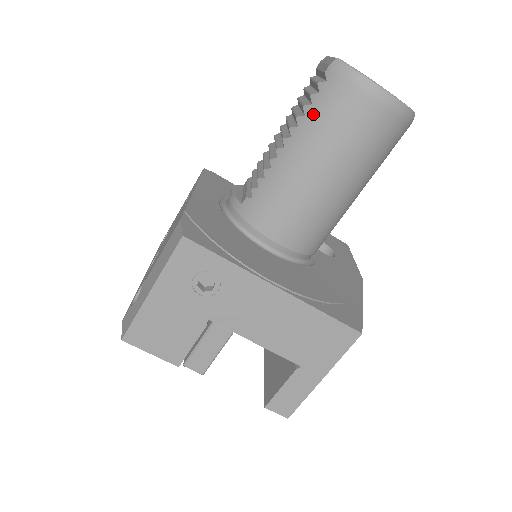
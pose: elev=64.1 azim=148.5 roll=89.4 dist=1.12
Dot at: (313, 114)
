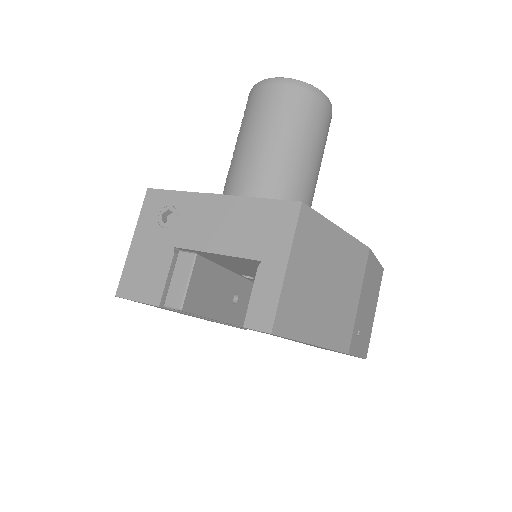
Dot at: (244, 118)
